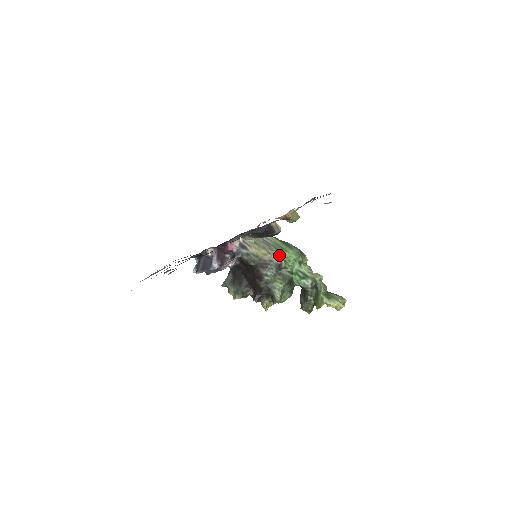
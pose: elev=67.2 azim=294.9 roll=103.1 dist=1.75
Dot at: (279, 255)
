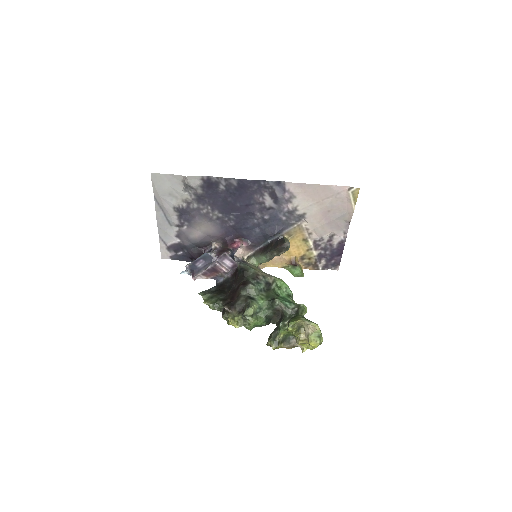
Dot at: (274, 277)
